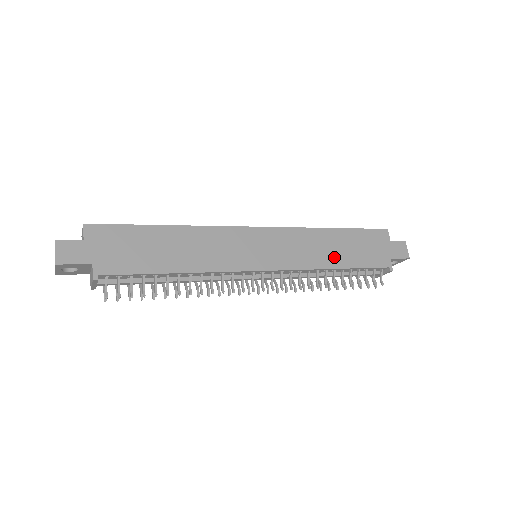
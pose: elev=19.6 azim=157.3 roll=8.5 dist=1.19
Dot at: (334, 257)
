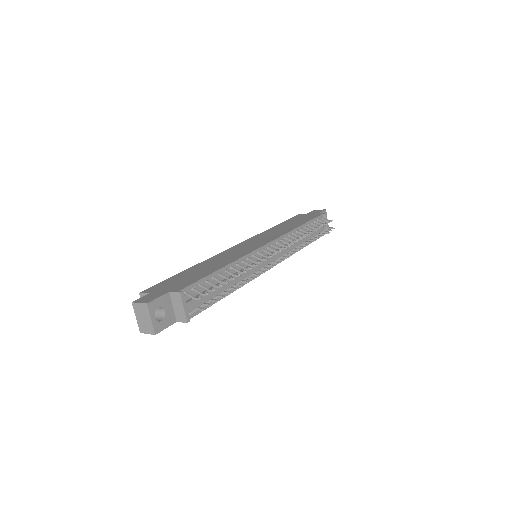
Dot at: (292, 226)
